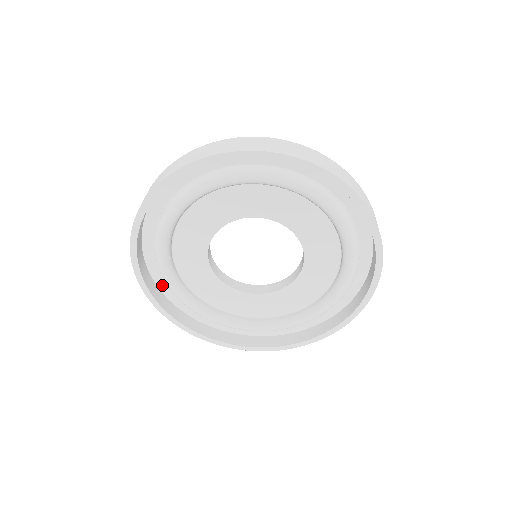
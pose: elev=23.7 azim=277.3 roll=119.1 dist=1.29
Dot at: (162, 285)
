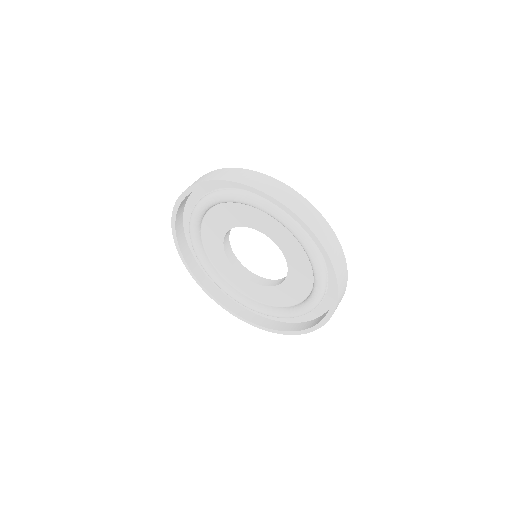
Dot at: occluded
